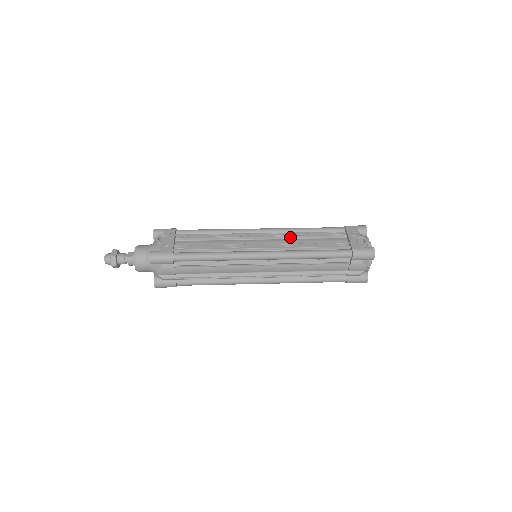
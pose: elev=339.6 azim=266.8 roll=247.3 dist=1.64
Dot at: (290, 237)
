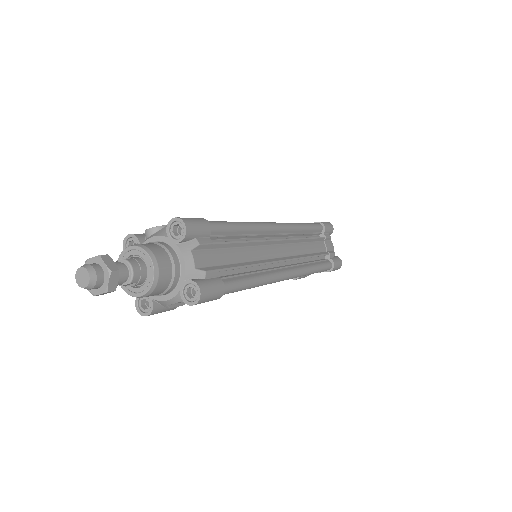
Dot at: occluded
